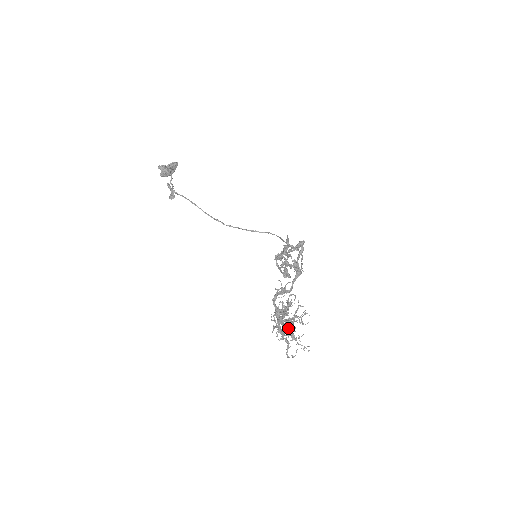
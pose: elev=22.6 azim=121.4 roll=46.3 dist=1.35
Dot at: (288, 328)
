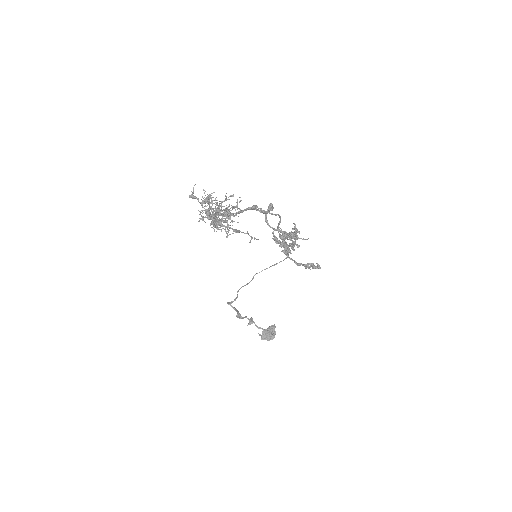
Dot at: (232, 225)
